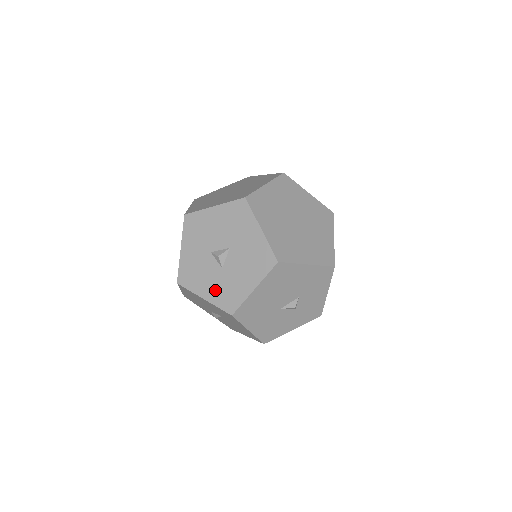
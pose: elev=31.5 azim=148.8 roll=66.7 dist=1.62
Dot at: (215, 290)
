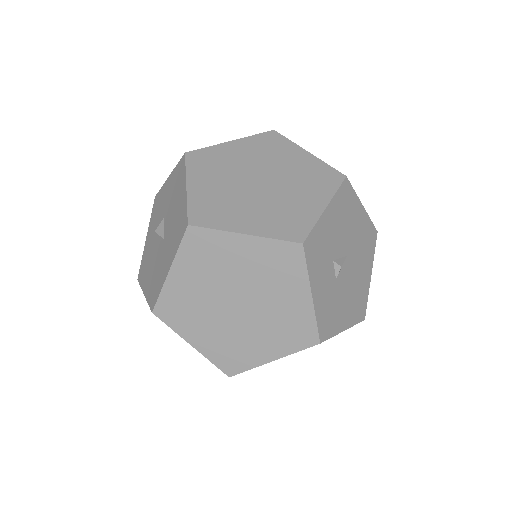
Dot at: (148, 246)
